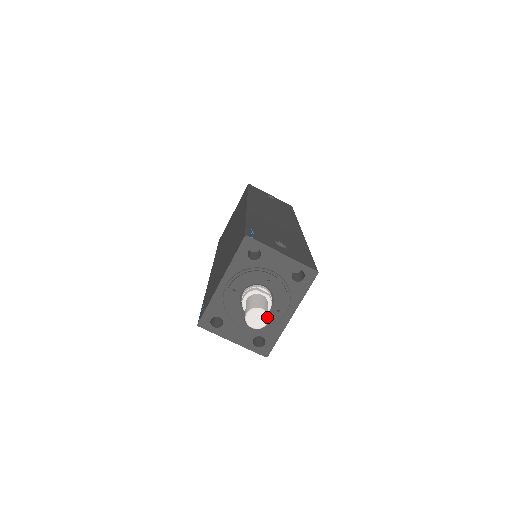
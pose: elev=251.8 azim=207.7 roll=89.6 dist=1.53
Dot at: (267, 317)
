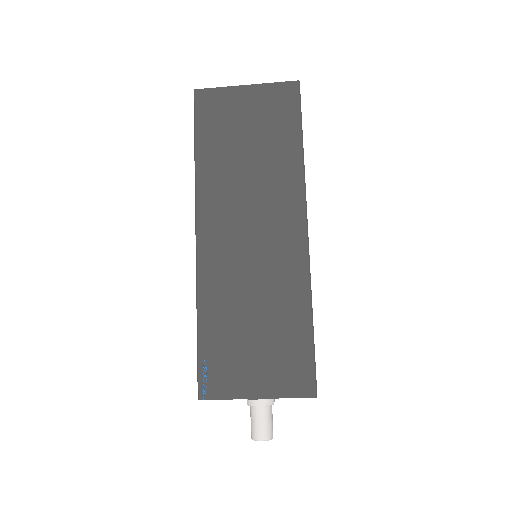
Dot at: occluded
